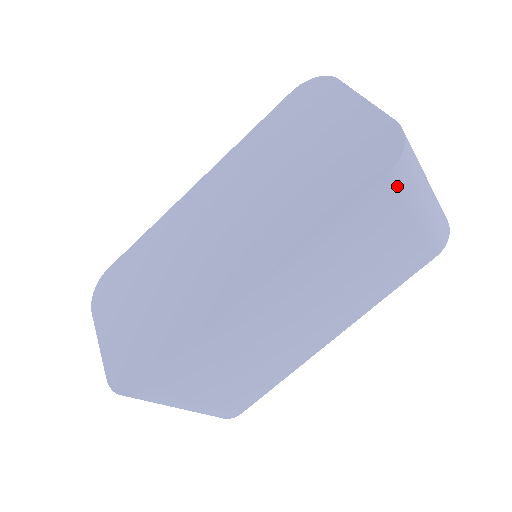
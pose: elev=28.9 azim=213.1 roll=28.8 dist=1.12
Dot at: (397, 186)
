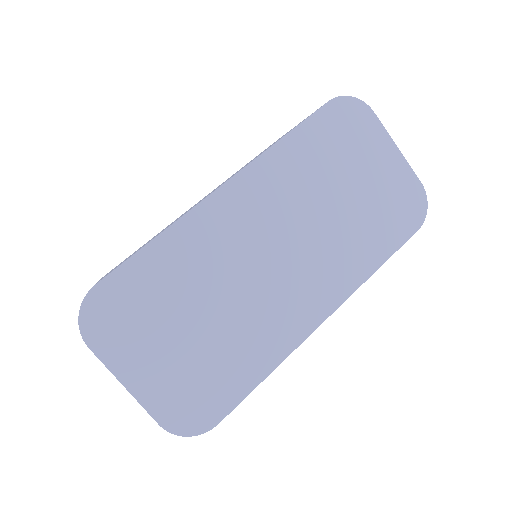
Dot at: occluded
